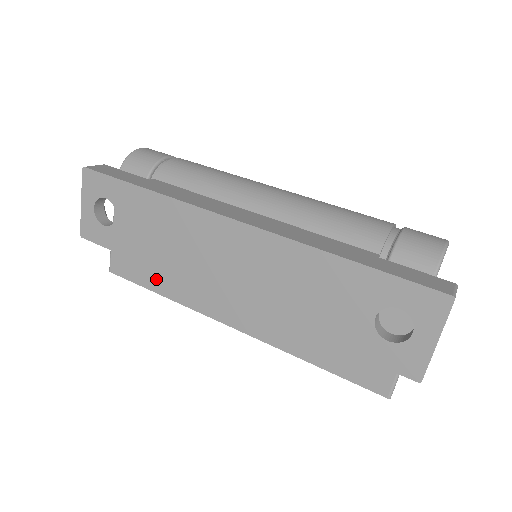
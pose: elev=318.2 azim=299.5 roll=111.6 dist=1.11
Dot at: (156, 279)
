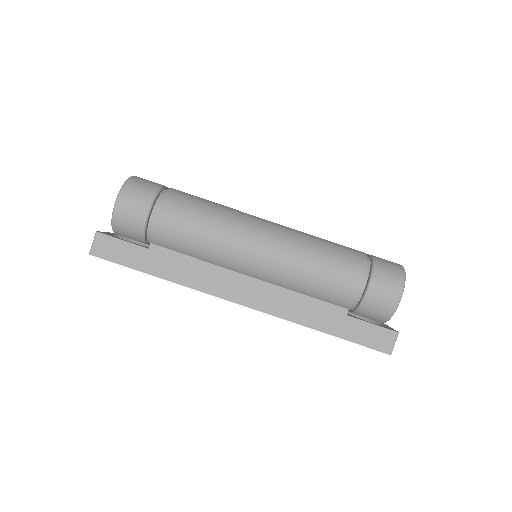
Dot at: occluded
